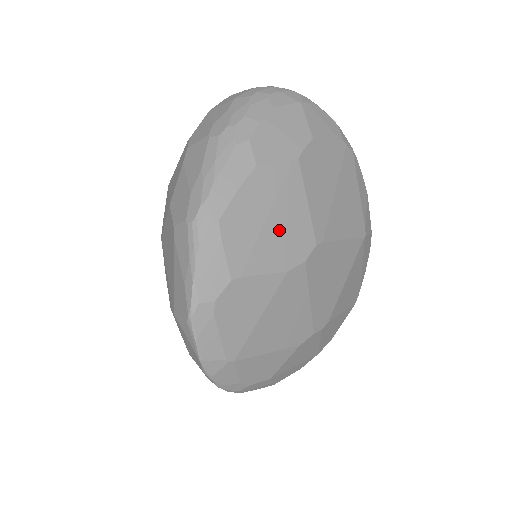
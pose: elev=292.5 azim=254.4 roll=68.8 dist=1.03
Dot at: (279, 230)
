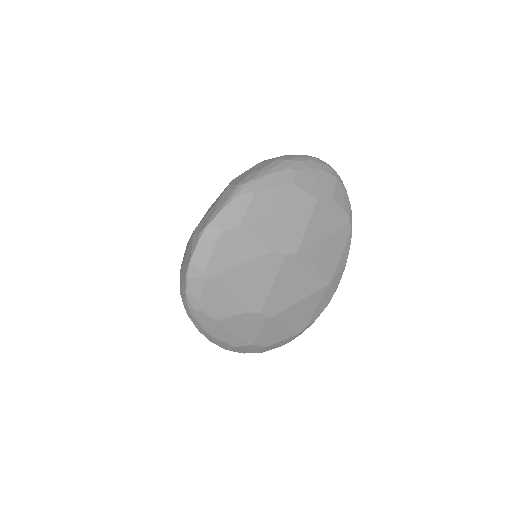
Dot at: (282, 226)
